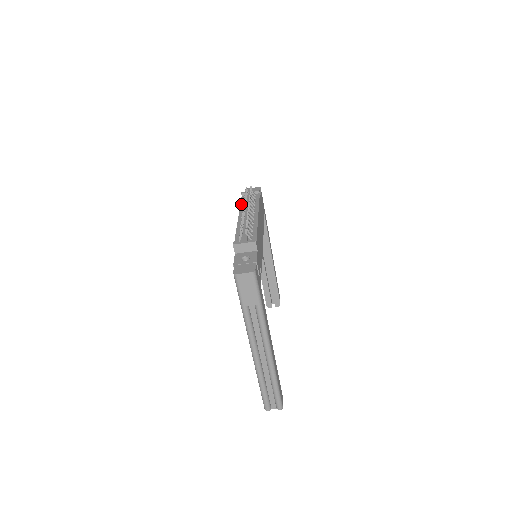
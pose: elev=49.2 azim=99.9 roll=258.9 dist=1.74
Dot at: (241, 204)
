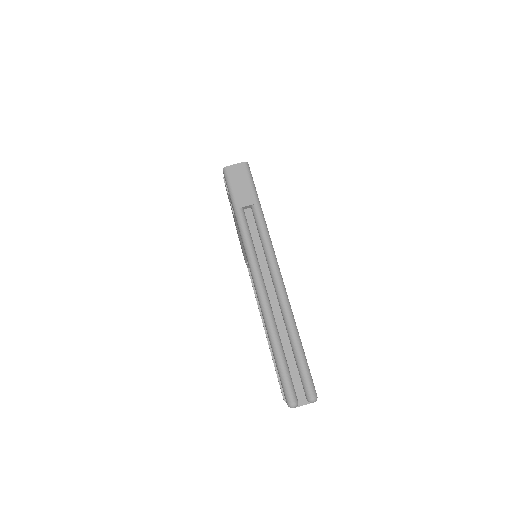
Dot at: occluded
